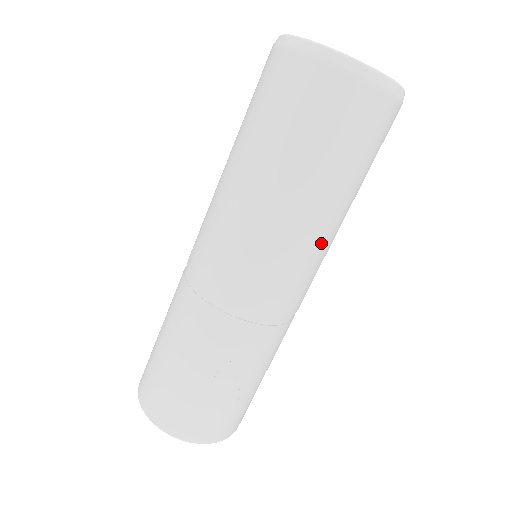
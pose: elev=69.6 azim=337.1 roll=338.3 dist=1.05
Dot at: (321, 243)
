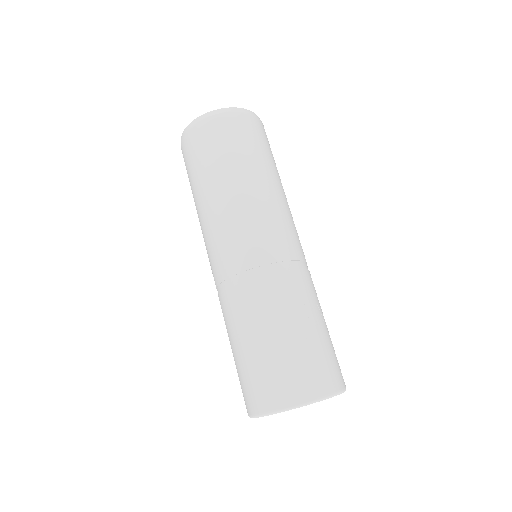
Dot at: (284, 204)
